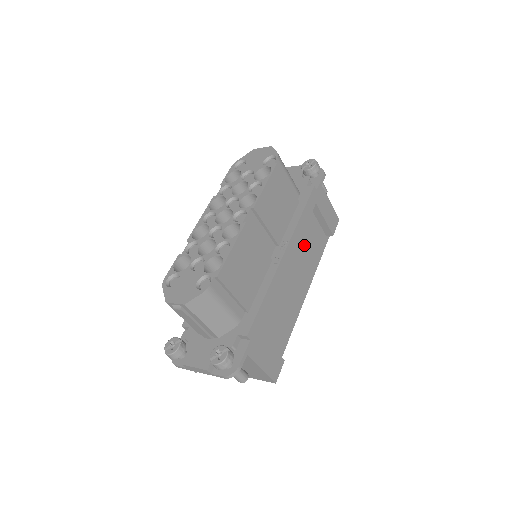
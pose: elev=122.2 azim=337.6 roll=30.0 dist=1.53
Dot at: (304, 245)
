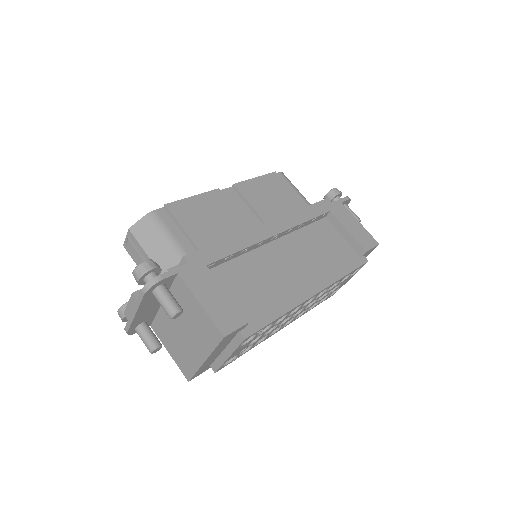
Dot at: (315, 246)
